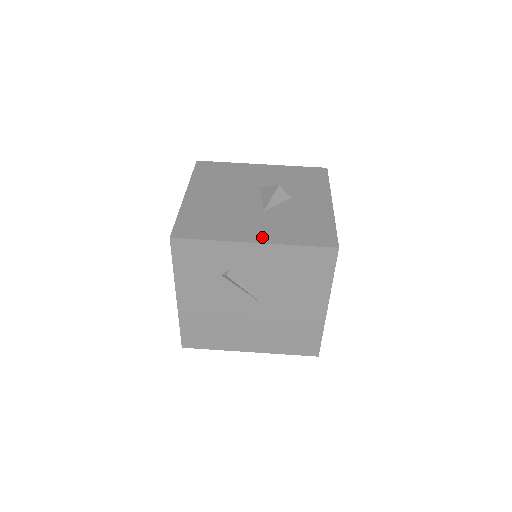
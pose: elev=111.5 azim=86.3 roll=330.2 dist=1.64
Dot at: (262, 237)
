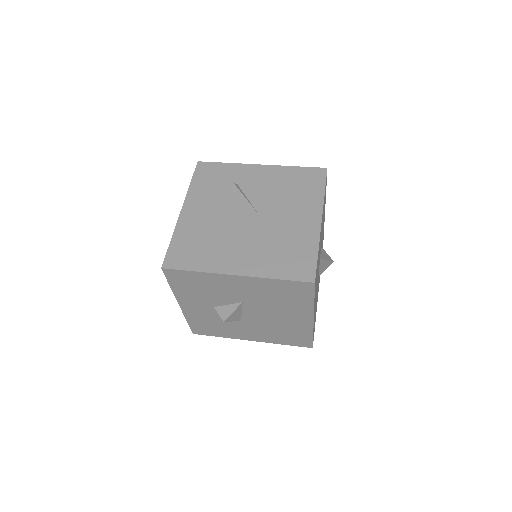
Dot at: occluded
